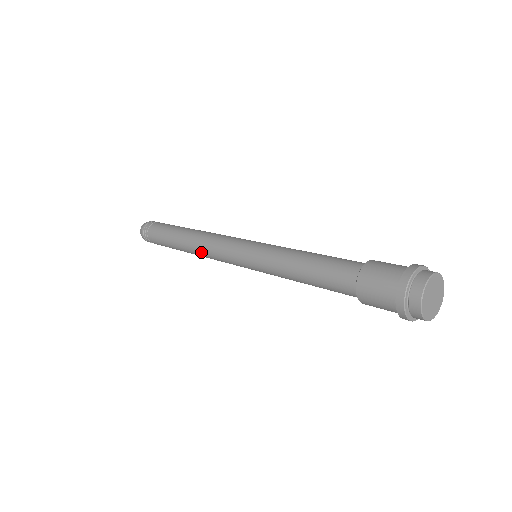
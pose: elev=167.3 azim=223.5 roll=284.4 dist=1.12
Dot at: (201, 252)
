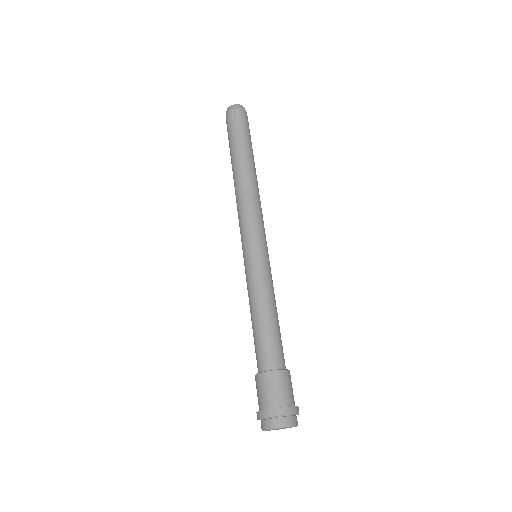
Dot at: (236, 199)
